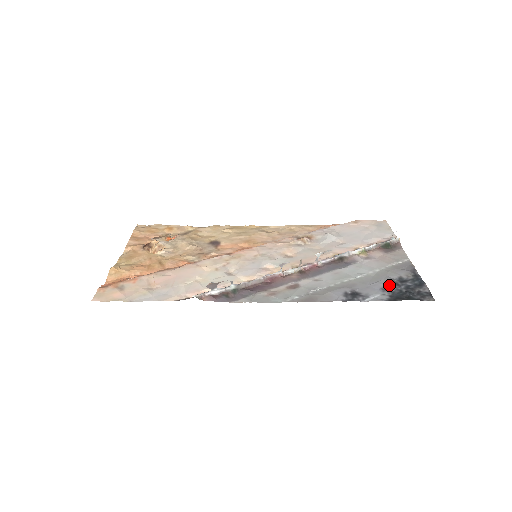
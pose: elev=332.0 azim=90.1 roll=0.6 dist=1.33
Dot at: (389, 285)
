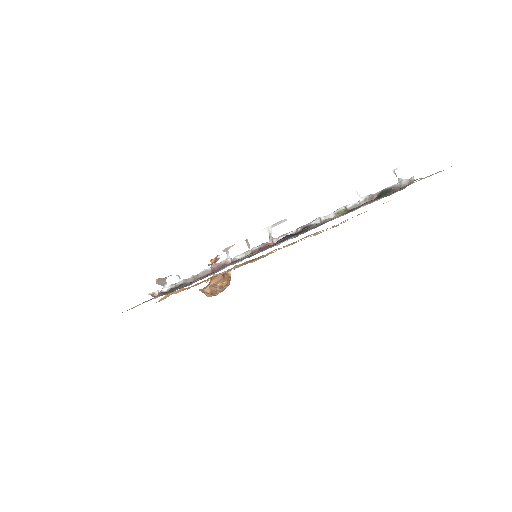
Dot at: occluded
